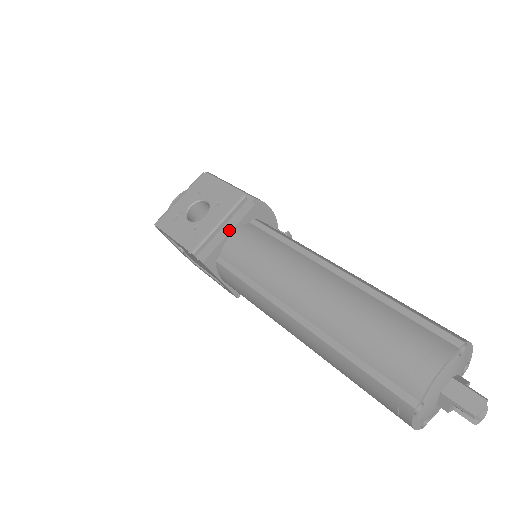
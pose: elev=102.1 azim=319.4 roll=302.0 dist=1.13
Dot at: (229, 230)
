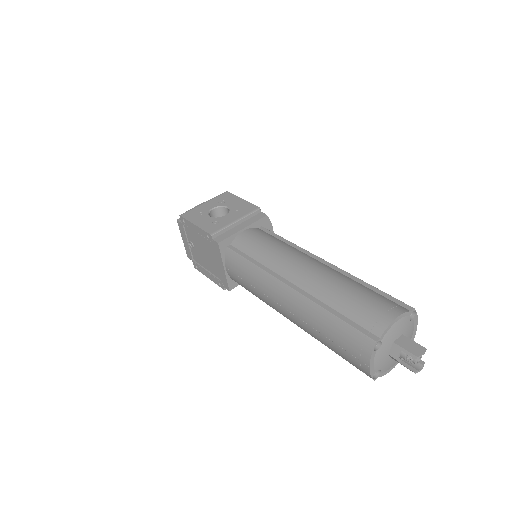
Dot at: (243, 227)
